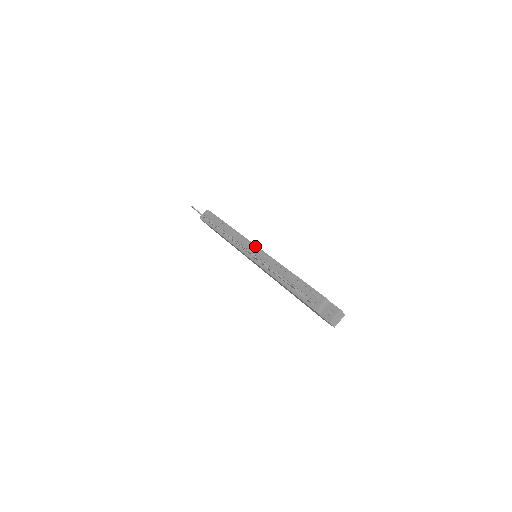
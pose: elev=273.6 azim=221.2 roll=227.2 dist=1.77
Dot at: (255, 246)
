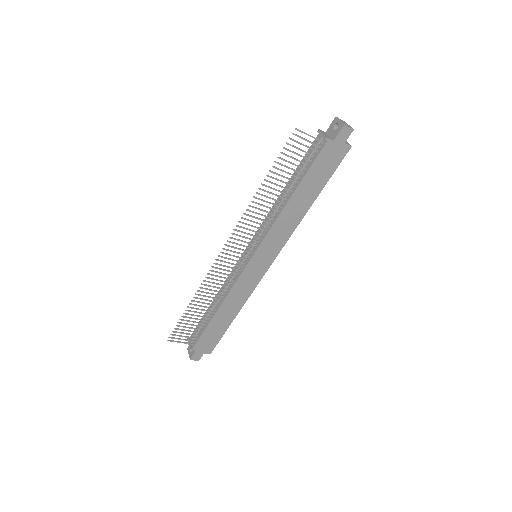
Dot at: occluded
